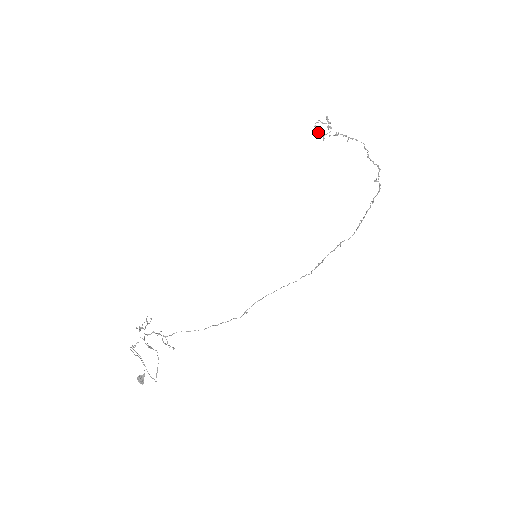
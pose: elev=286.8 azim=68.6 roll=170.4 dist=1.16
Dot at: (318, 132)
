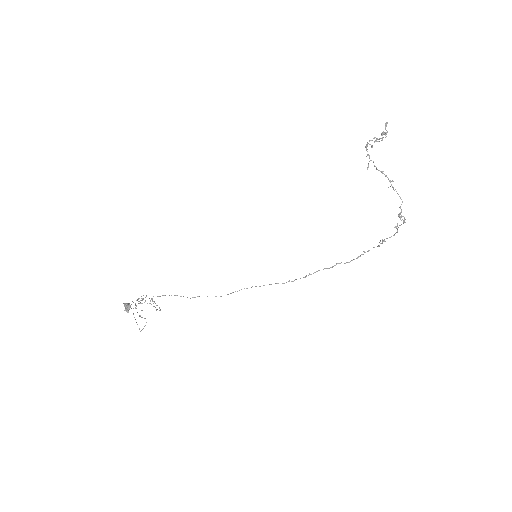
Dot at: occluded
